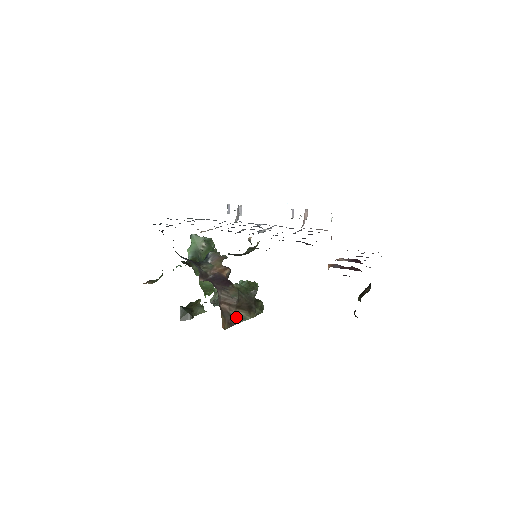
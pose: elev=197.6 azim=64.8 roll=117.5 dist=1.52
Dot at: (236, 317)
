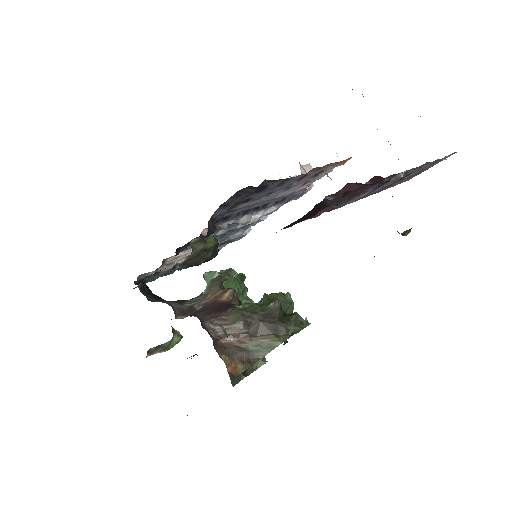
Dot at: (255, 349)
